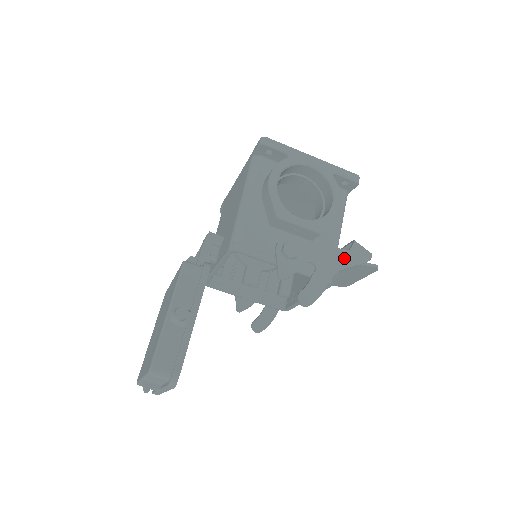
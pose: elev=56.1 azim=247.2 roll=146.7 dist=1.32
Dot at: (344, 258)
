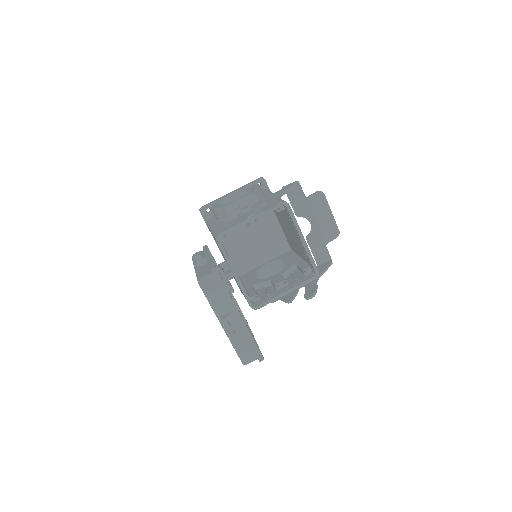
Dot at: (281, 191)
